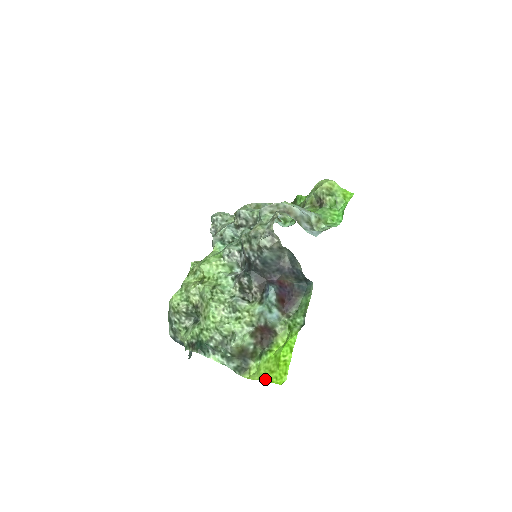
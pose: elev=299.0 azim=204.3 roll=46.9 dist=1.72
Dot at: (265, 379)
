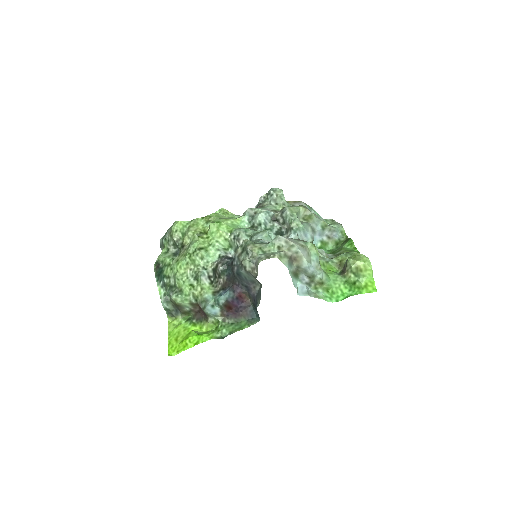
Dot at: (169, 338)
